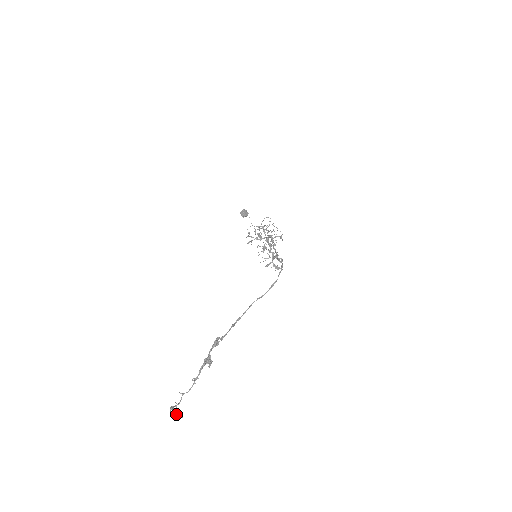
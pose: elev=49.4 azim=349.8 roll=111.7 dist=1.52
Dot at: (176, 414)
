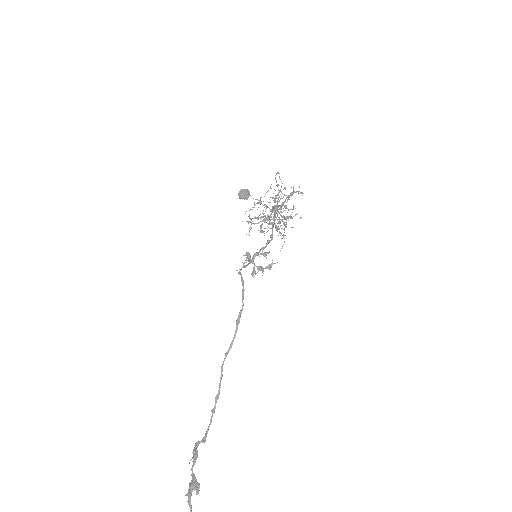
Dot at: out of frame
